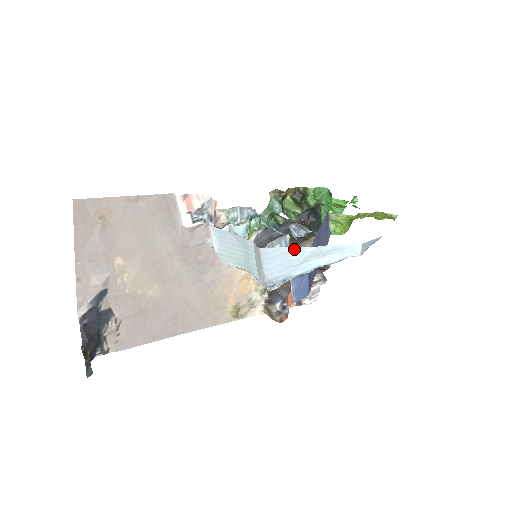
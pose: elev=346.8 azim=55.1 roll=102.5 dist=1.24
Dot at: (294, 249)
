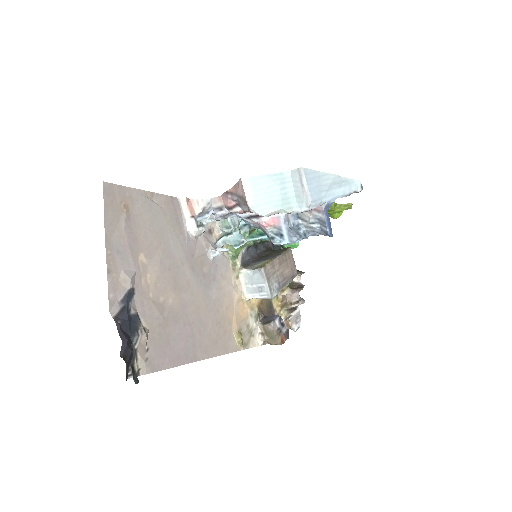
Dot at: (322, 174)
